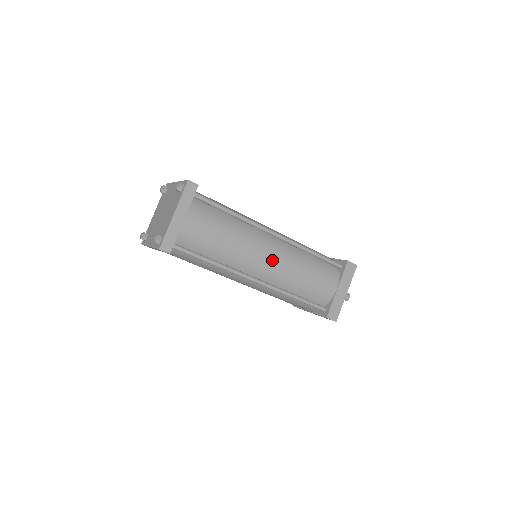
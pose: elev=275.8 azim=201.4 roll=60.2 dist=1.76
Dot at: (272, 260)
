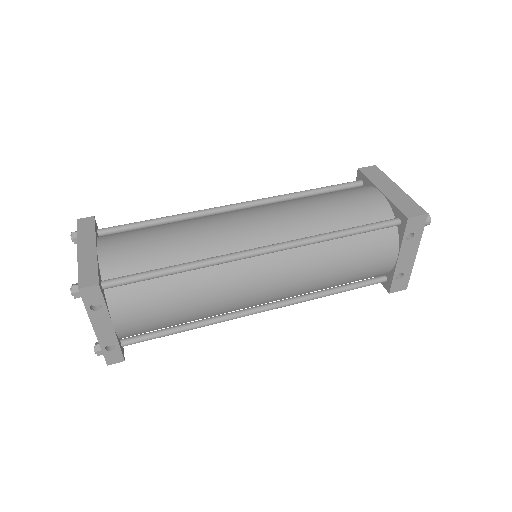
Dot at: (257, 217)
